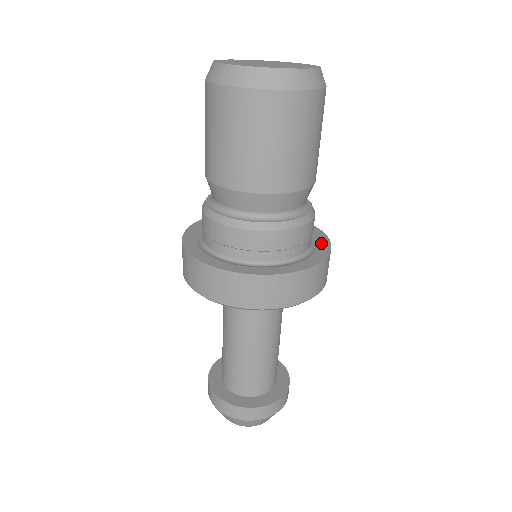
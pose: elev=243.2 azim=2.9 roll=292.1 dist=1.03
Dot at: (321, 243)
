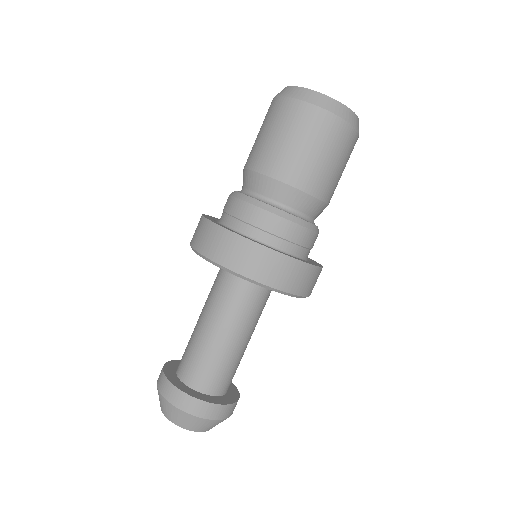
Dot at: (313, 263)
